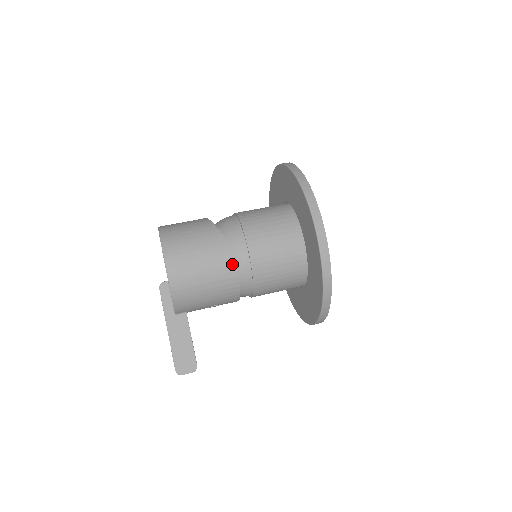
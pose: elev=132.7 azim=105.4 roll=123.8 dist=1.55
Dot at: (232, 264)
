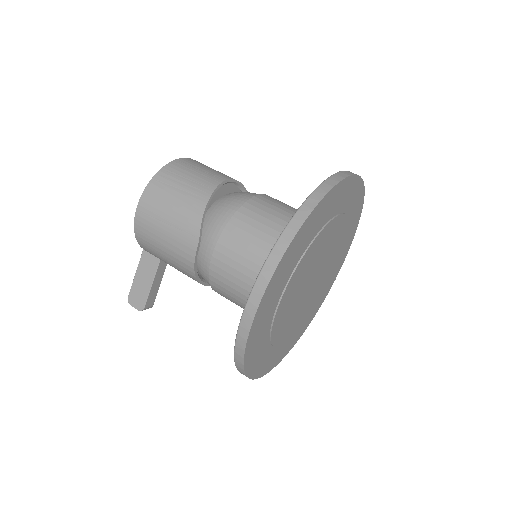
Dot at: (191, 253)
